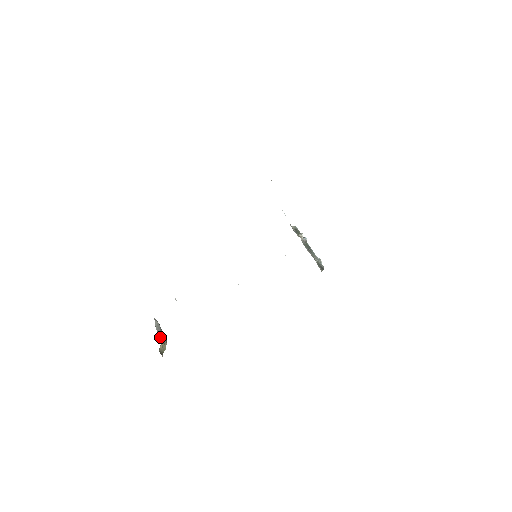
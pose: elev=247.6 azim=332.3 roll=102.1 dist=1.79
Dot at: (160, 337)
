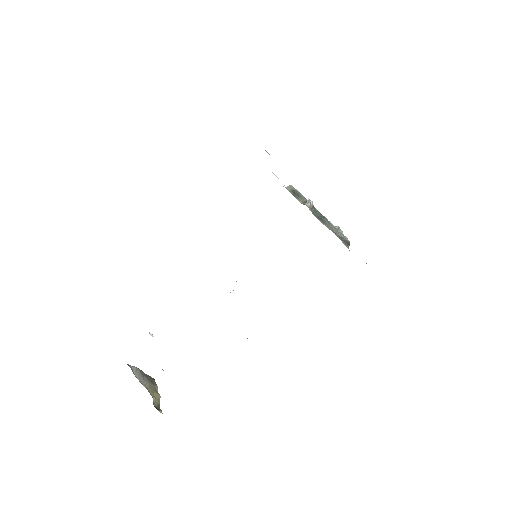
Dot at: (147, 386)
